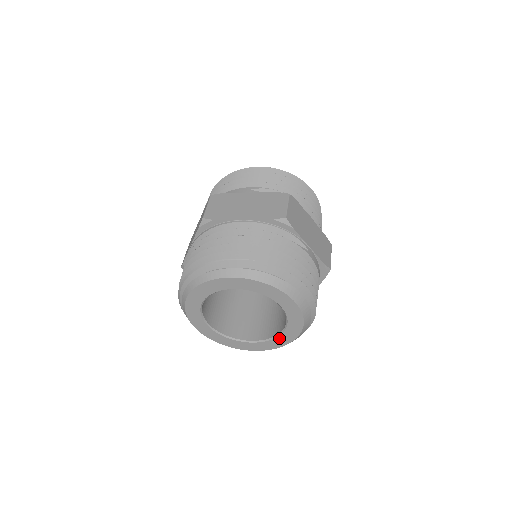
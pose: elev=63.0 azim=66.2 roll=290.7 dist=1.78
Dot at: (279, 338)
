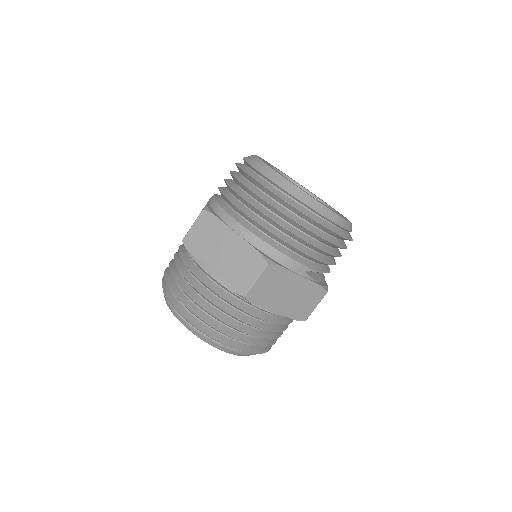
Dot at: occluded
